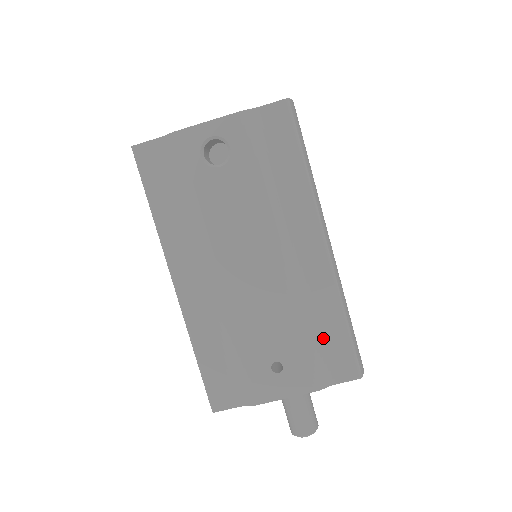
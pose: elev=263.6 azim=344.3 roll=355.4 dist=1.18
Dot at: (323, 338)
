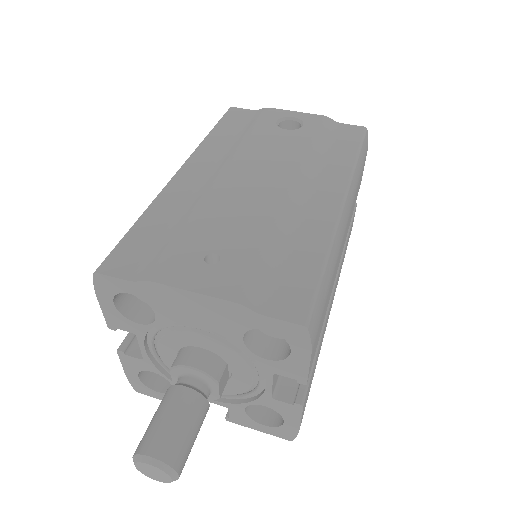
Dot at: (287, 265)
